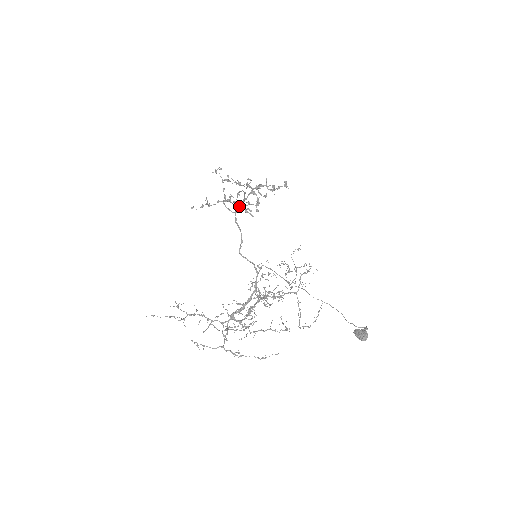
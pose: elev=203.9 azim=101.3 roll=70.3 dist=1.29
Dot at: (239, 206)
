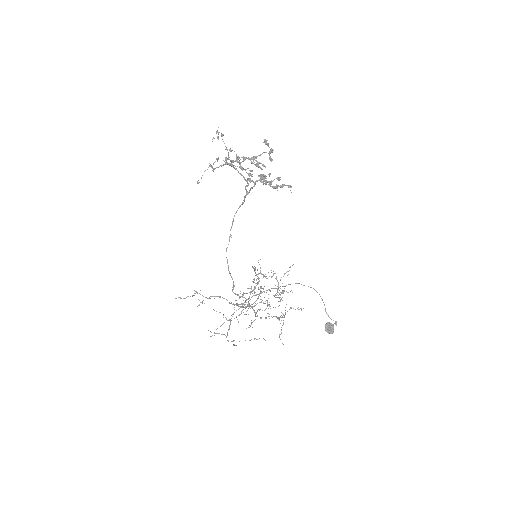
Dot at: (249, 159)
